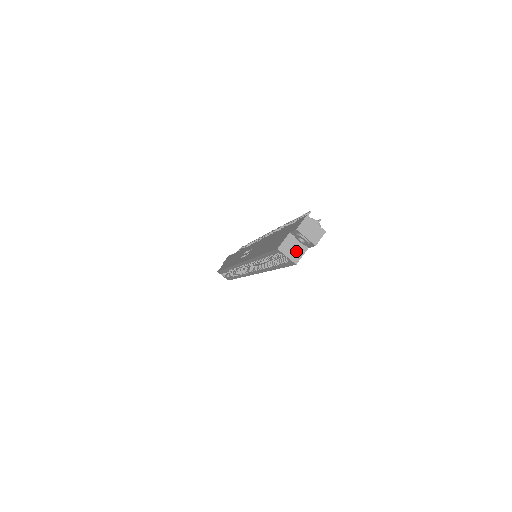
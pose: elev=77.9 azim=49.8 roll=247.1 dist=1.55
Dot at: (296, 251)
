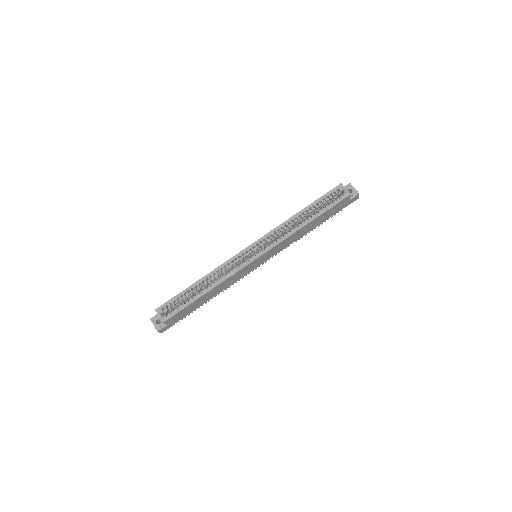
Dot at: occluded
